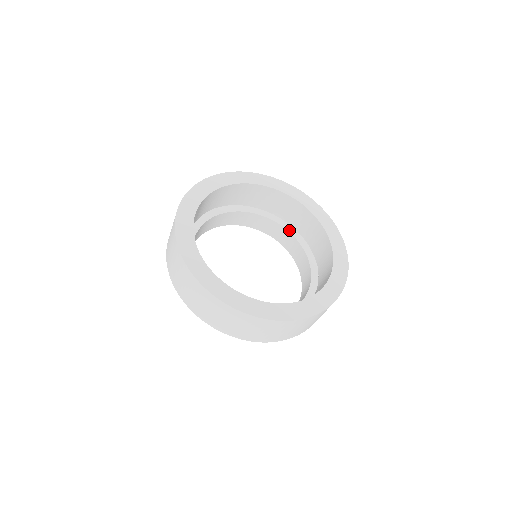
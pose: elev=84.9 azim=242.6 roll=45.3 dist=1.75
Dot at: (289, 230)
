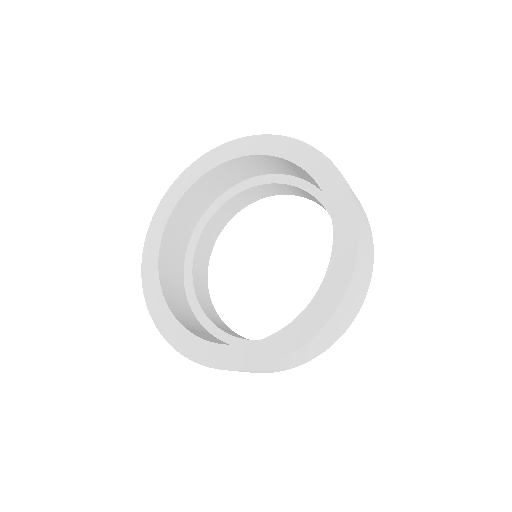
Dot at: (269, 182)
